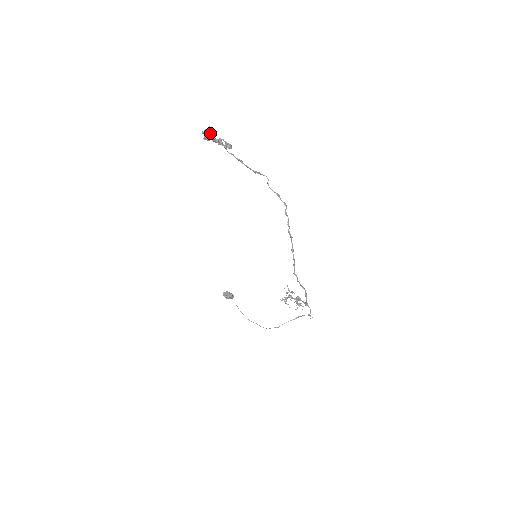
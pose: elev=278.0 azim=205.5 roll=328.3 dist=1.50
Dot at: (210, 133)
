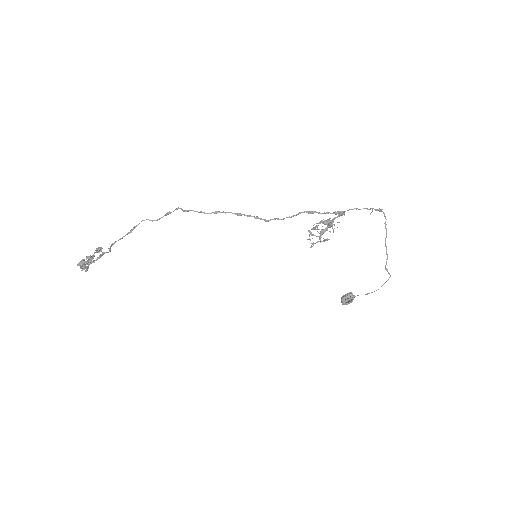
Dot at: (77, 265)
